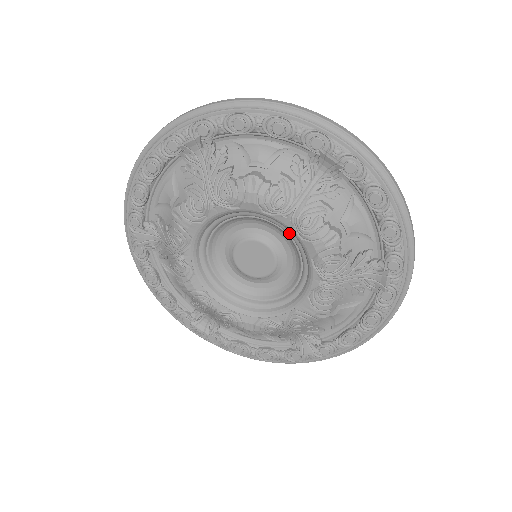
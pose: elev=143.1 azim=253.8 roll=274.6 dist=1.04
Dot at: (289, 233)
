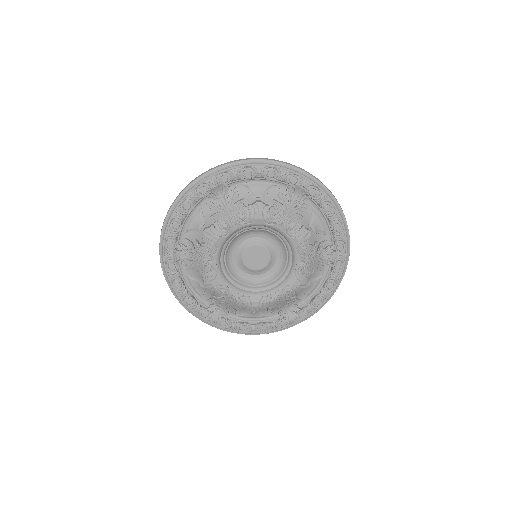
Dot at: (280, 236)
